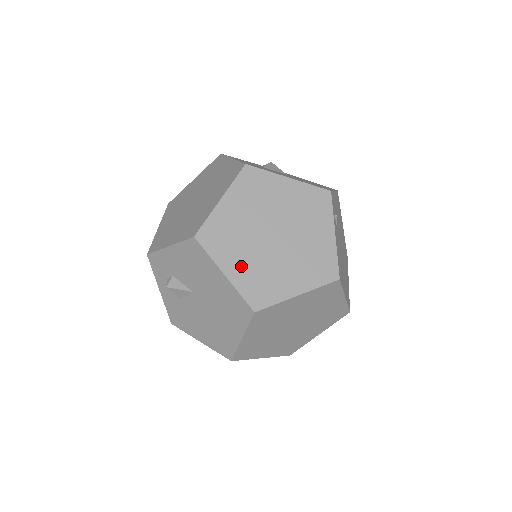
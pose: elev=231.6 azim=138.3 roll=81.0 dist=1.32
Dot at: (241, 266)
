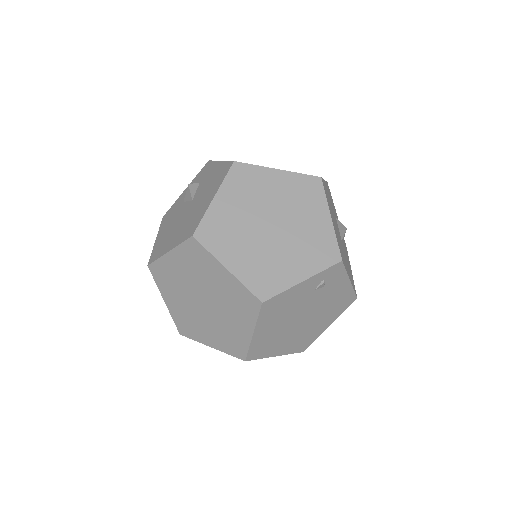
Dot at: (229, 208)
